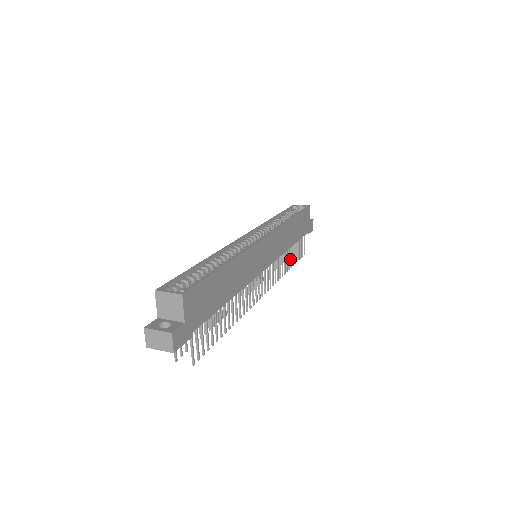
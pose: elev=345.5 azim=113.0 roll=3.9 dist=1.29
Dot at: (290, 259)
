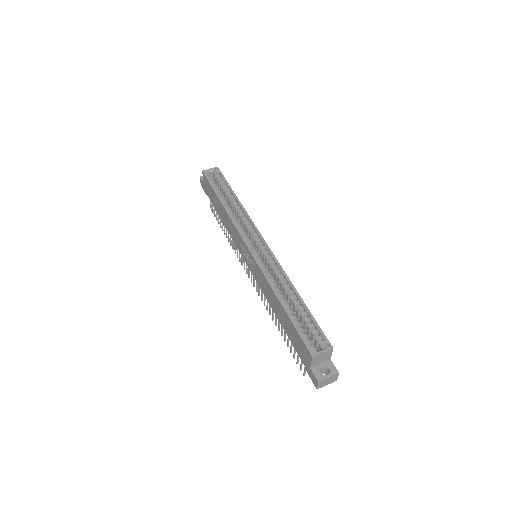
Dot at: occluded
